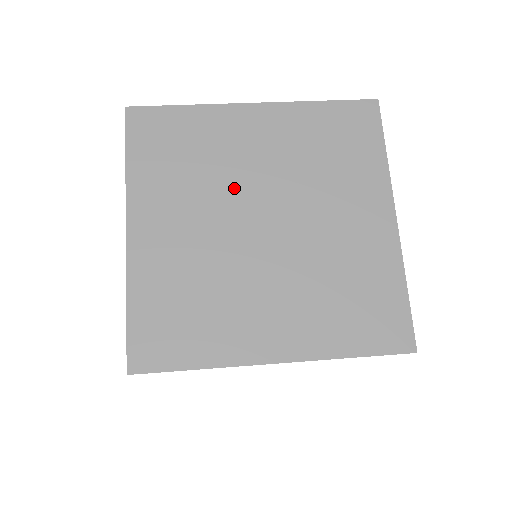
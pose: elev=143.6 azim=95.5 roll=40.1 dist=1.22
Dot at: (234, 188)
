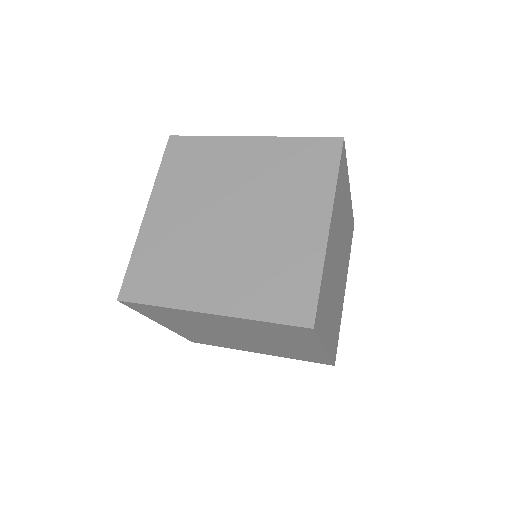
Dot at: (219, 192)
